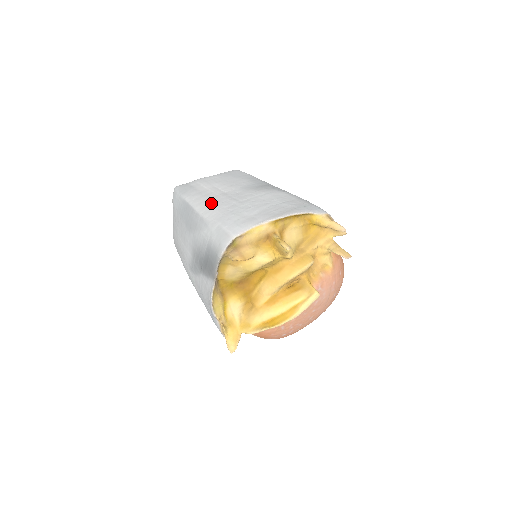
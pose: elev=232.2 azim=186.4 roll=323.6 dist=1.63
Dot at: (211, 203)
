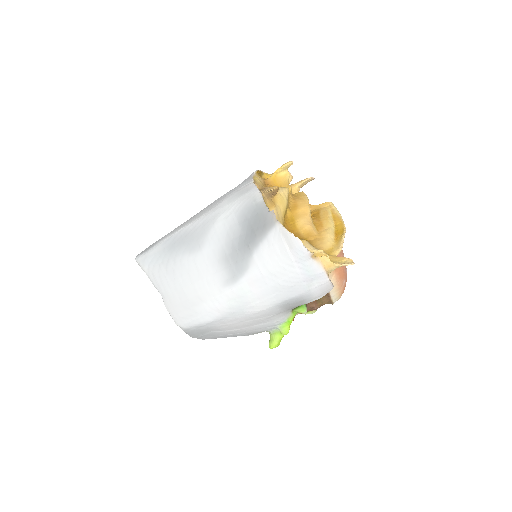
Dot at: (192, 217)
